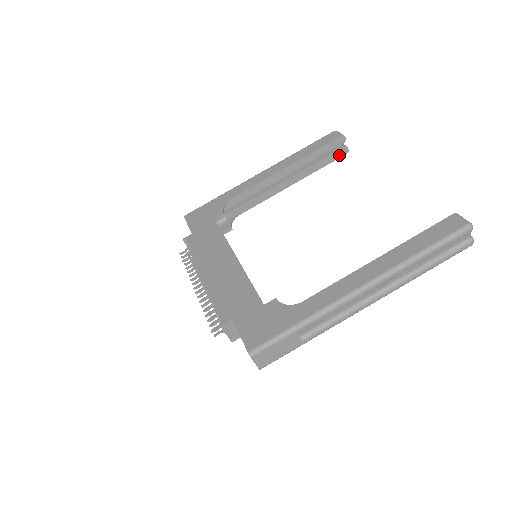
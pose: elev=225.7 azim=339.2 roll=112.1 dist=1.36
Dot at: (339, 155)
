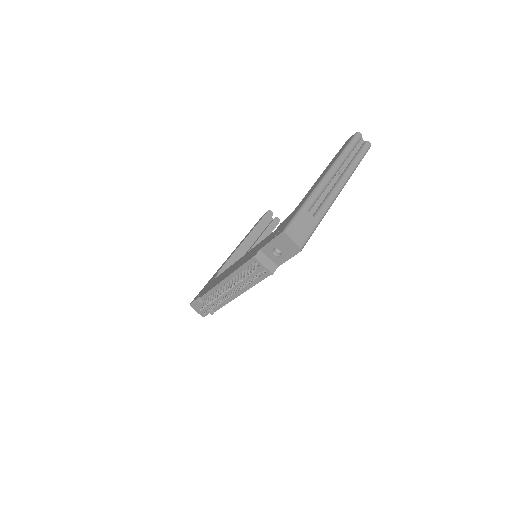
Dot at: (275, 224)
